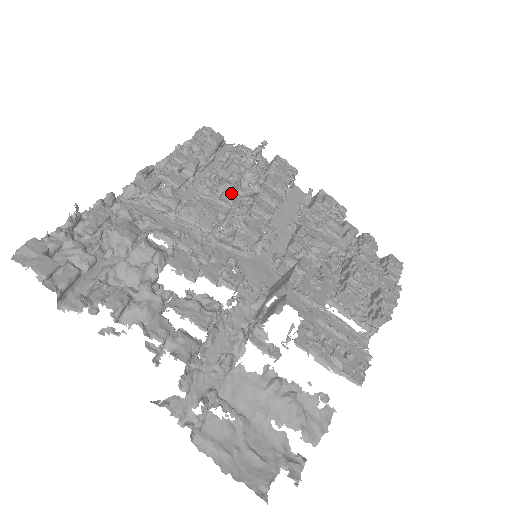
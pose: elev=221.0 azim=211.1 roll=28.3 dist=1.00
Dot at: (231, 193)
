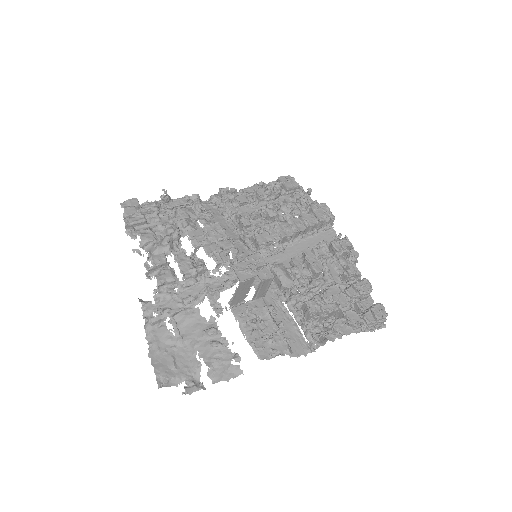
Dot at: (269, 216)
